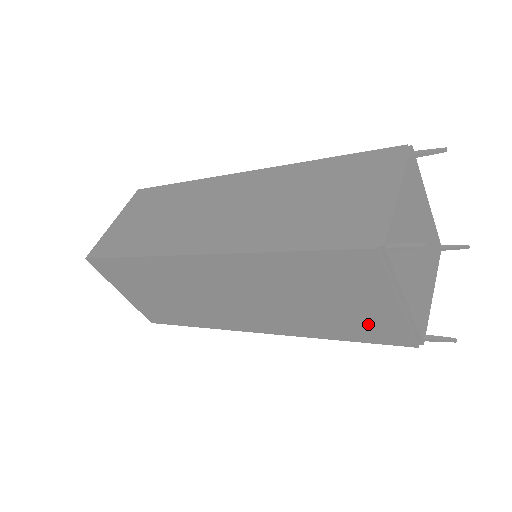
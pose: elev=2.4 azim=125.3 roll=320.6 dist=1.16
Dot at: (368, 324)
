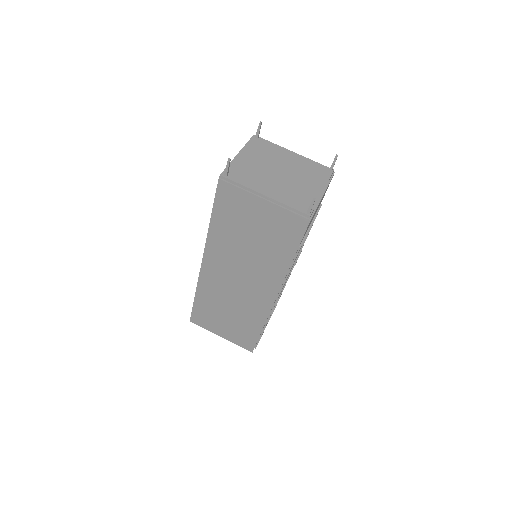
Dot at: (280, 229)
